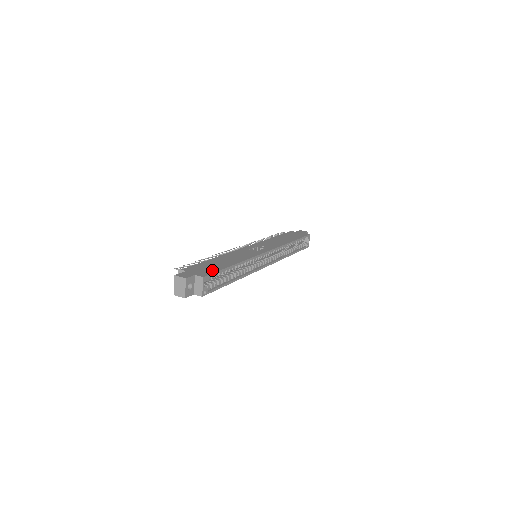
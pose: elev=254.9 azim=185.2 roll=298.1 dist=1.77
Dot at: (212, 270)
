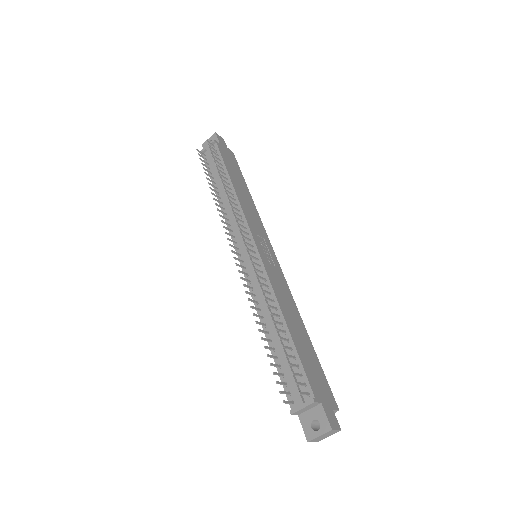
Dot at: (323, 378)
